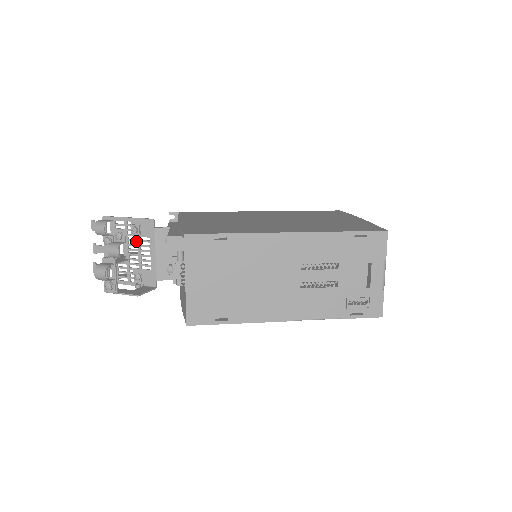
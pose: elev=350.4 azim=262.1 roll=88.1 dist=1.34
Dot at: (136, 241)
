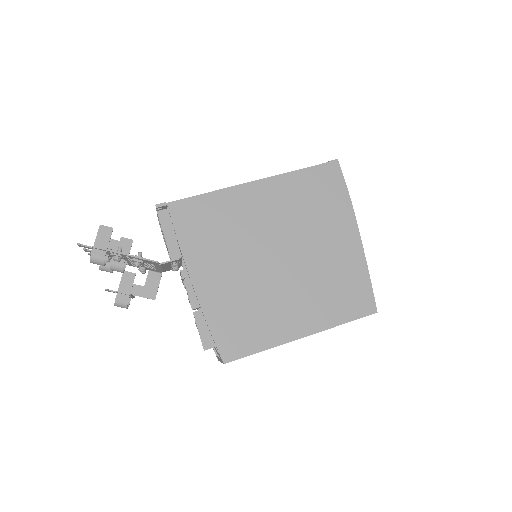
Dot at: occluded
